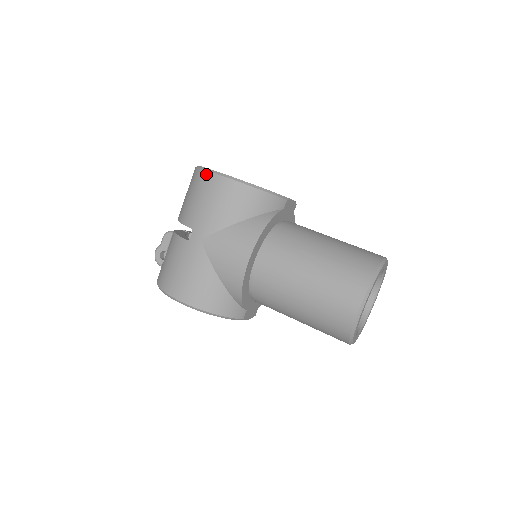
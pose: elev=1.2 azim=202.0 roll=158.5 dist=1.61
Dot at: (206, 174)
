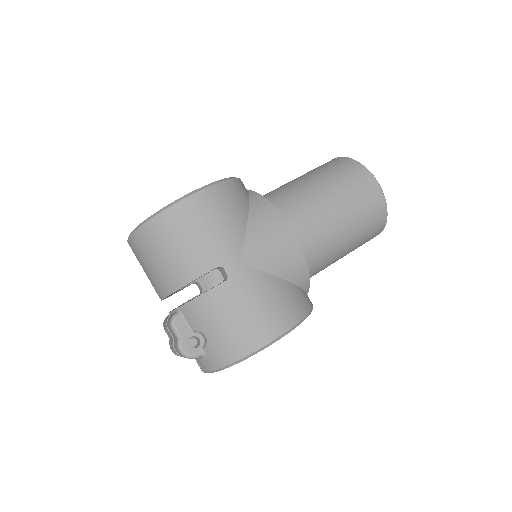
Dot at: (177, 208)
